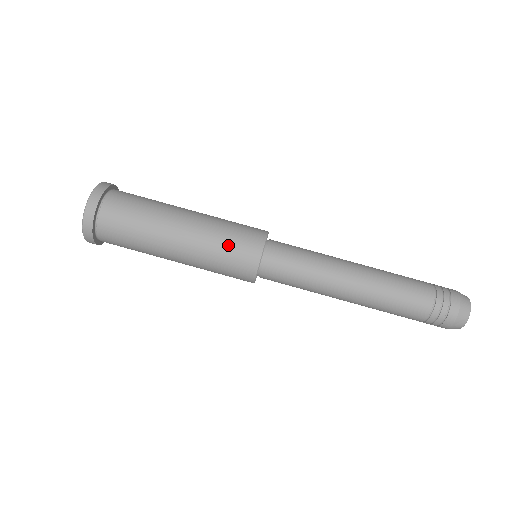
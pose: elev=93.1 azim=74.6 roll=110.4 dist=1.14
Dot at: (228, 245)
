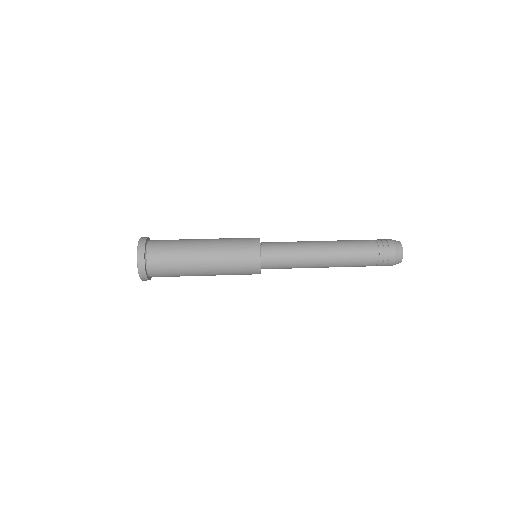
Dot at: occluded
